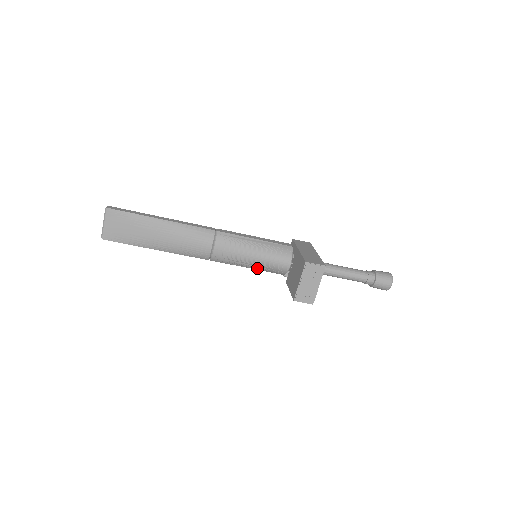
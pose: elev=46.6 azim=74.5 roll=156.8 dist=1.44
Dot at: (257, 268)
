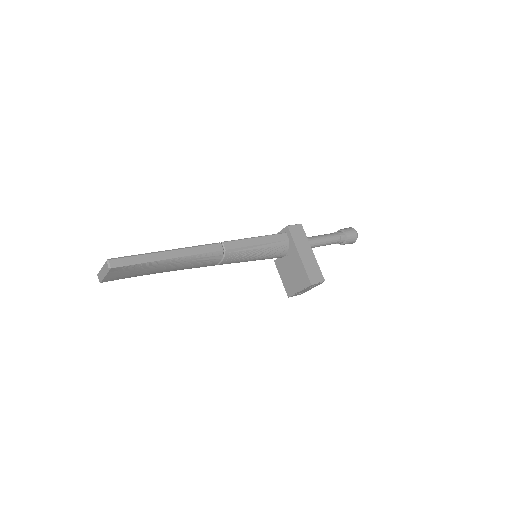
Dot at: occluded
